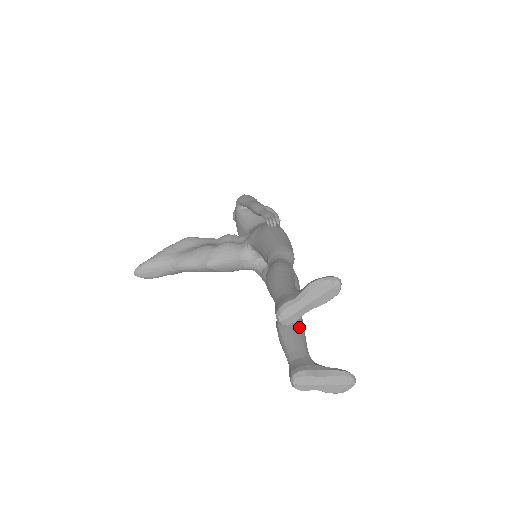
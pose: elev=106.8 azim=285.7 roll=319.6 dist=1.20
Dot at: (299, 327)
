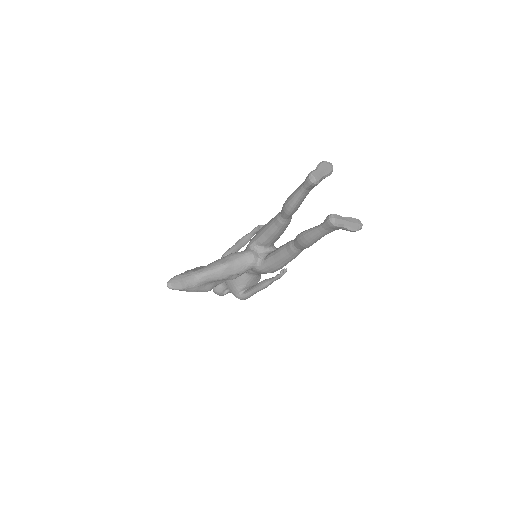
Dot at: occluded
